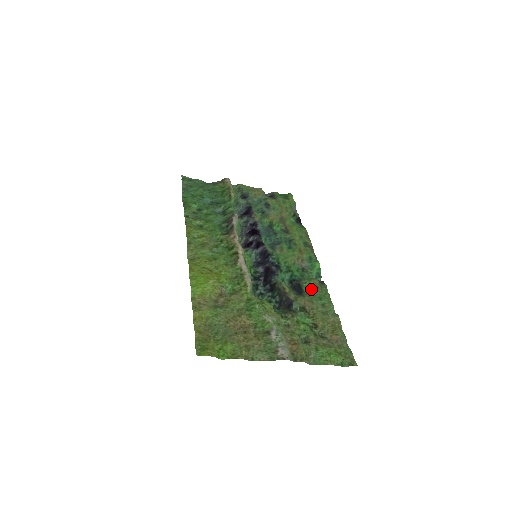
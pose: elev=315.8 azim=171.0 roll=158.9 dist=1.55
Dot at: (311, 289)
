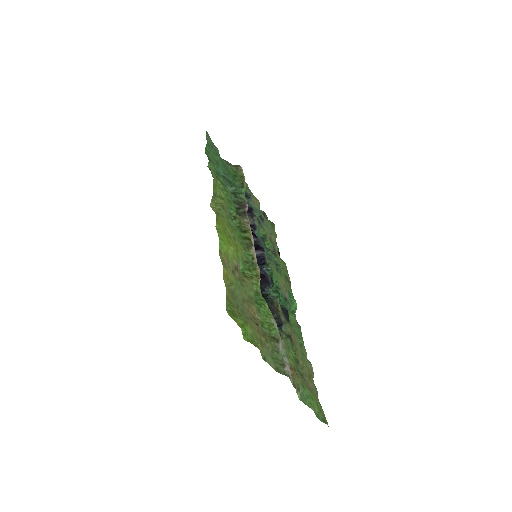
Dot at: (292, 322)
